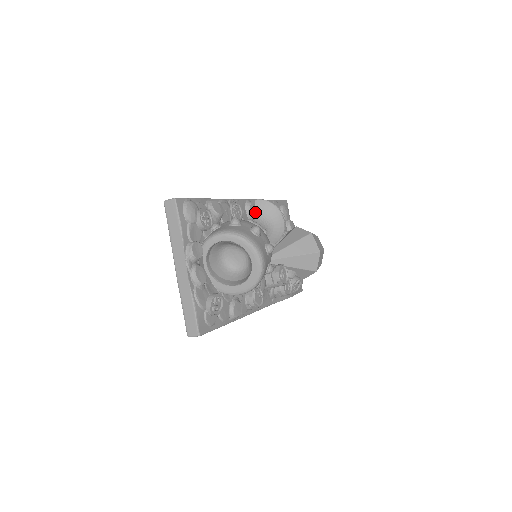
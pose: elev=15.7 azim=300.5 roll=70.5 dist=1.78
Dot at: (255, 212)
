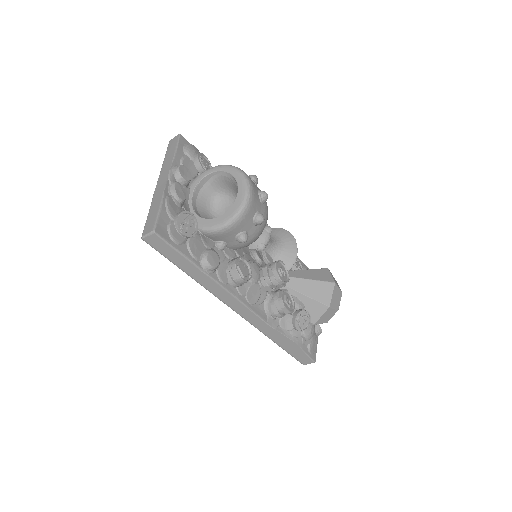
Dot at: occluded
